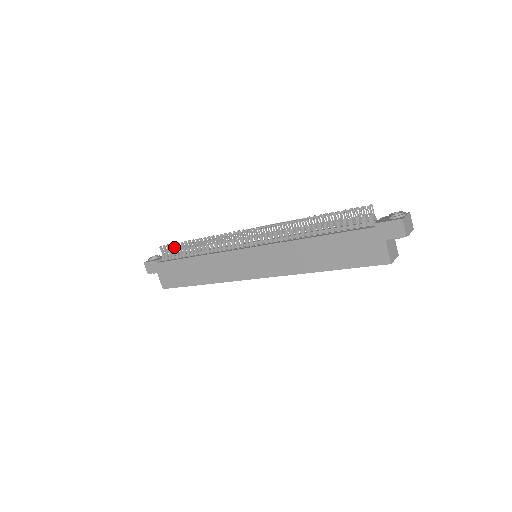
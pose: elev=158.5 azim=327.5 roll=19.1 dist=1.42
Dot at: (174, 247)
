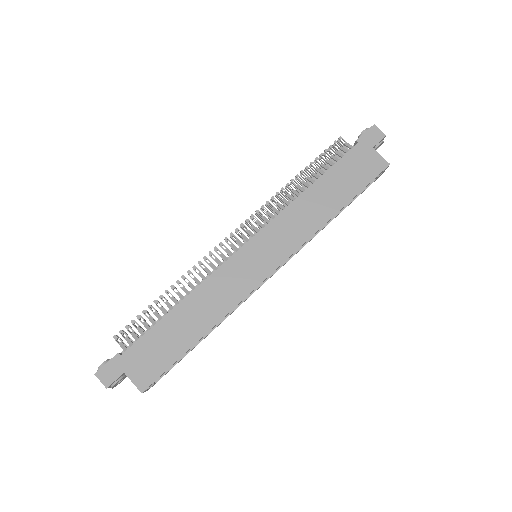
Dot at: (135, 326)
